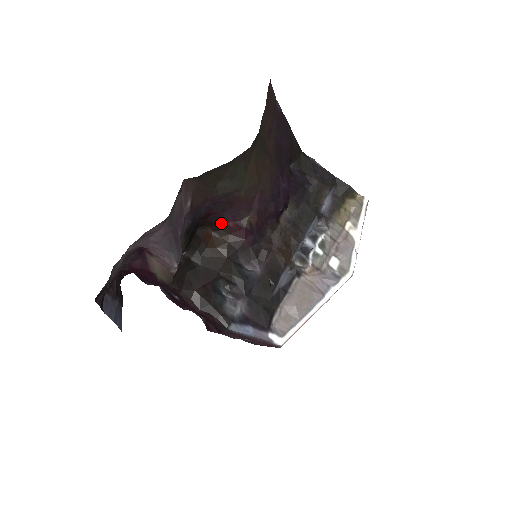
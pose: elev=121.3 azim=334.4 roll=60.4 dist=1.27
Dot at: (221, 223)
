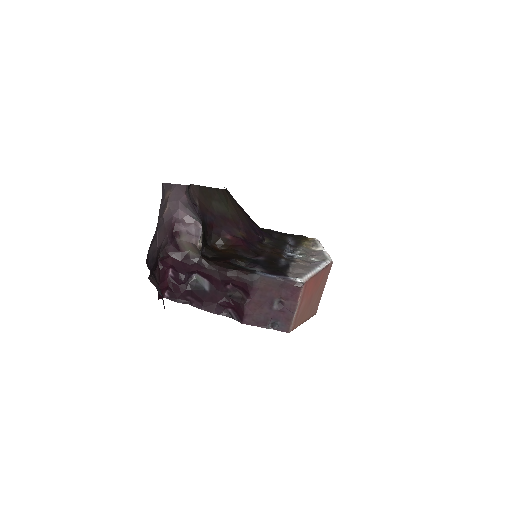
Dot at: (223, 238)
